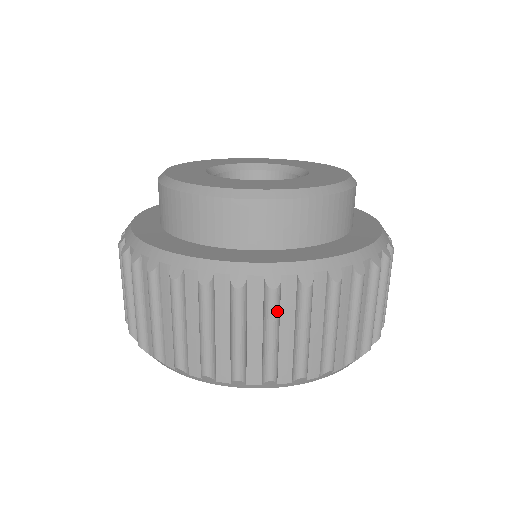
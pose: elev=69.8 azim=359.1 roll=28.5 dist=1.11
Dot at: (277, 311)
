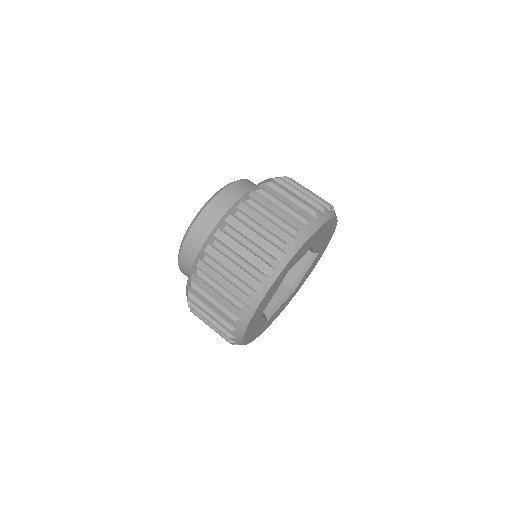
Dot at: (216, 265)
